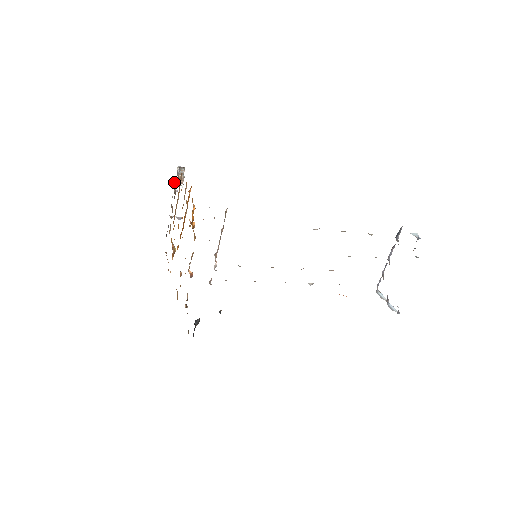
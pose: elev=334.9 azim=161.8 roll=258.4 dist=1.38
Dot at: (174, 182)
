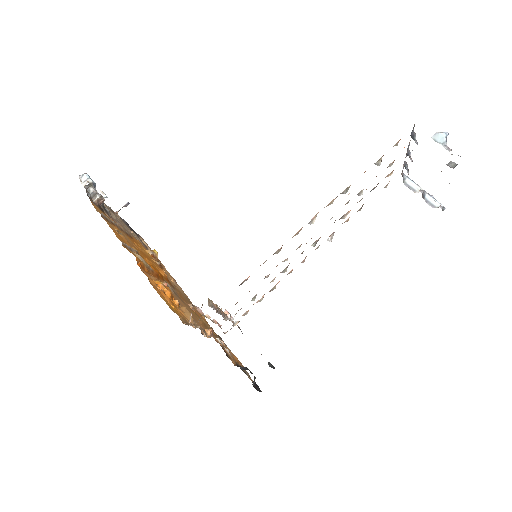
Dot at: occluded
